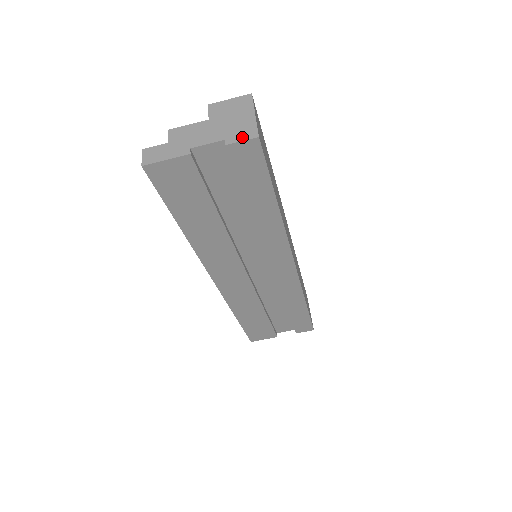
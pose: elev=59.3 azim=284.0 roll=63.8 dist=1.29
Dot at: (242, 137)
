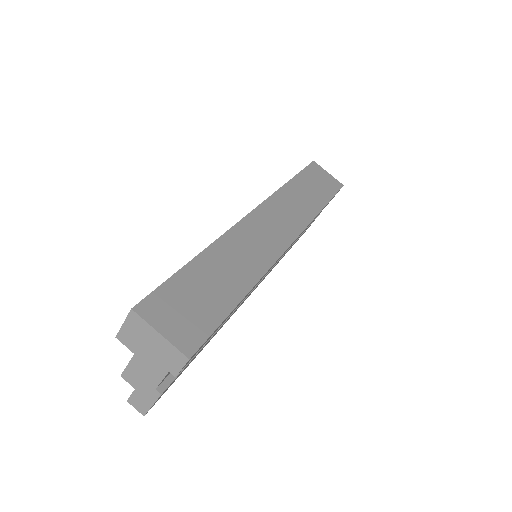
Dot at: (178, 365)
